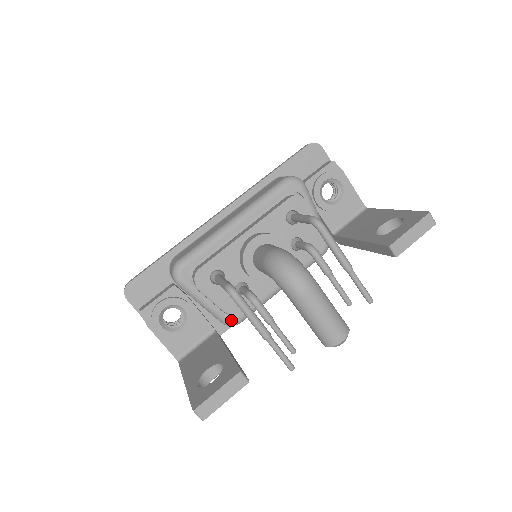
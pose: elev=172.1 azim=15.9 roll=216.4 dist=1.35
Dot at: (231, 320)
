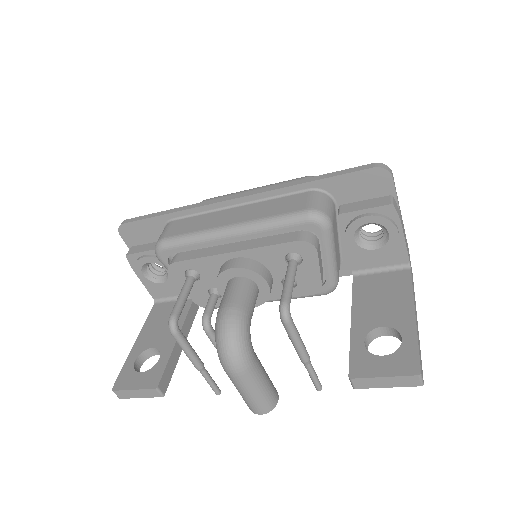
Dot at: occluded
